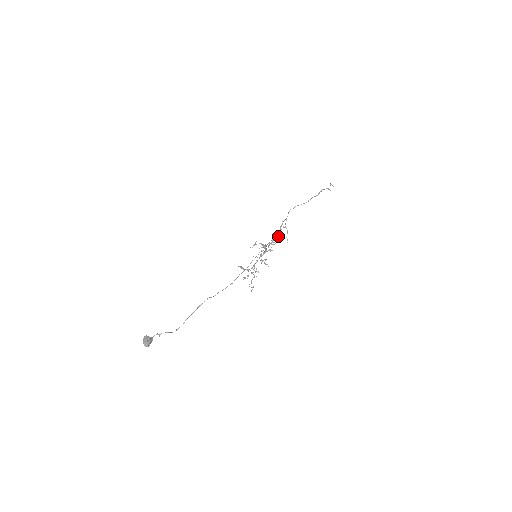
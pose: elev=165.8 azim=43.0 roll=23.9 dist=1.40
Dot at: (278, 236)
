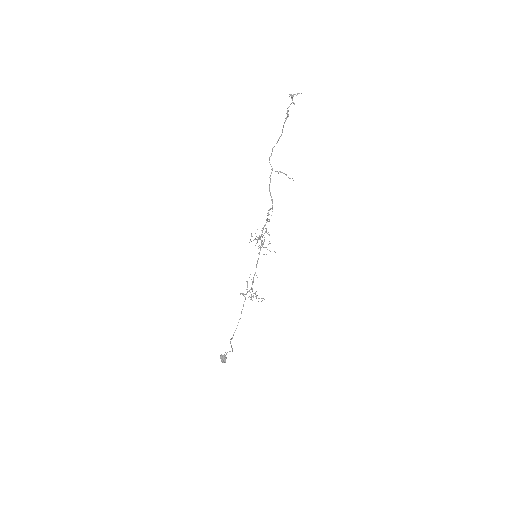
Dot at: occluded
